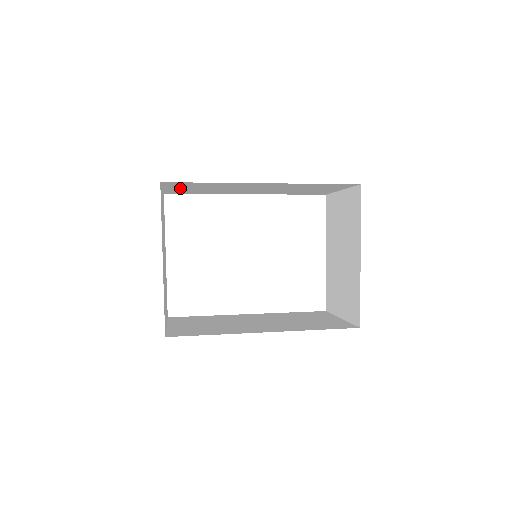
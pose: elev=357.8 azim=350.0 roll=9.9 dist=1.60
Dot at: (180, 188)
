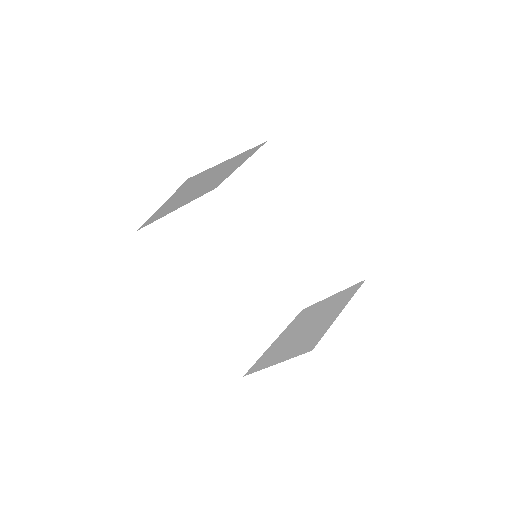
Dot at: (250, 177)
